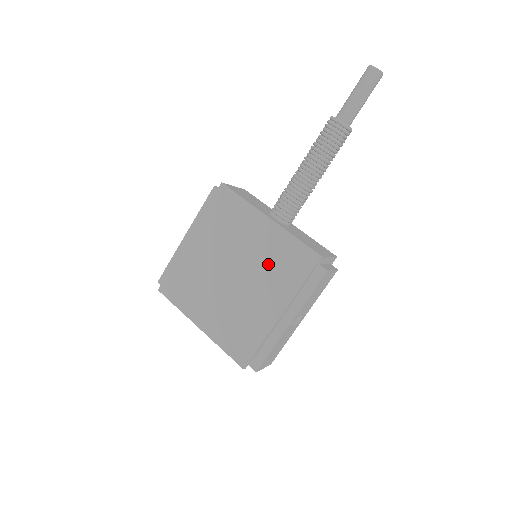
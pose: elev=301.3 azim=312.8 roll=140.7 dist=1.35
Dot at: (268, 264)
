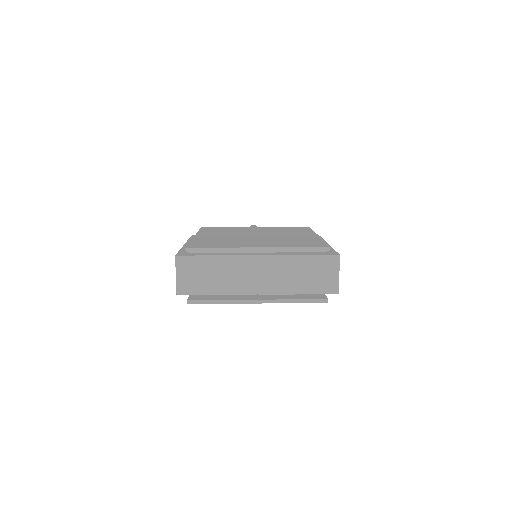
Dot at: (278, 231)
